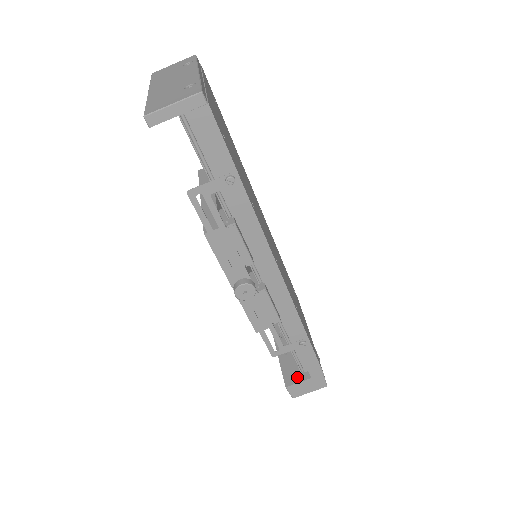
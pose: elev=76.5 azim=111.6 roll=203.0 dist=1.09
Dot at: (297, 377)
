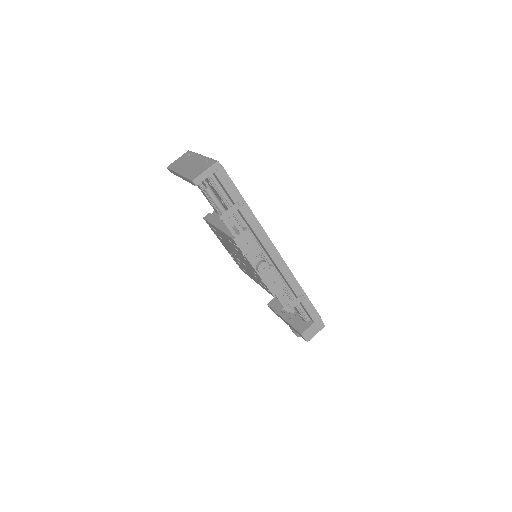
Dot at: (305, 326)
